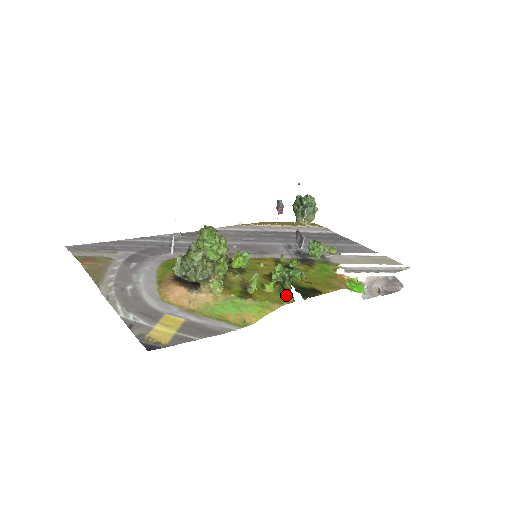
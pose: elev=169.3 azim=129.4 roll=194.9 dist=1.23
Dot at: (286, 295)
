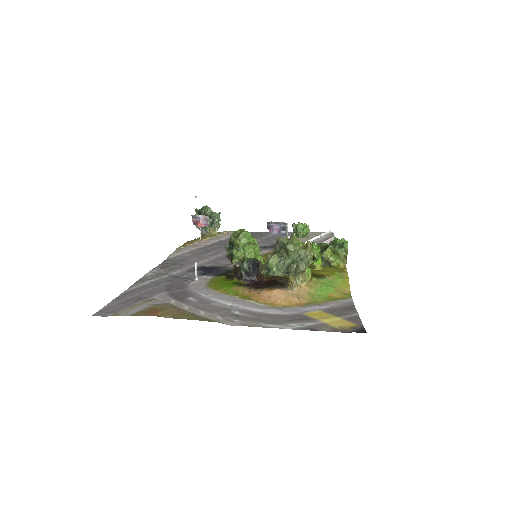
Dot at: (333, 266)
